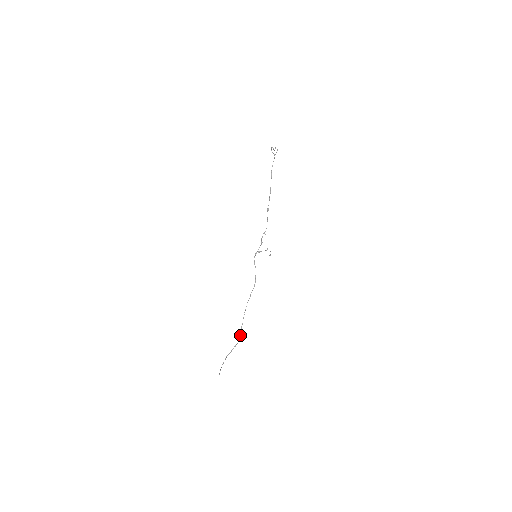
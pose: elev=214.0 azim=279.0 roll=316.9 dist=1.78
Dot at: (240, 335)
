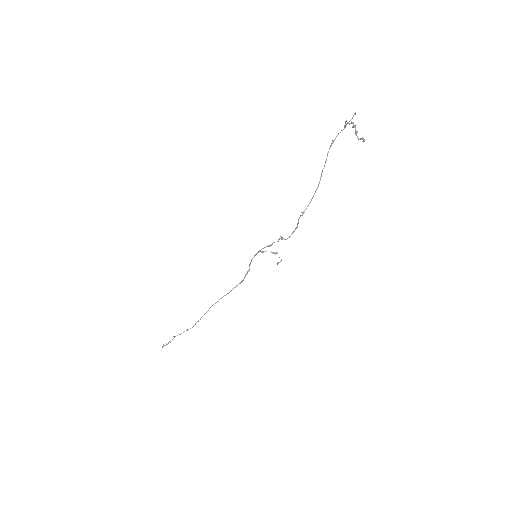
Dot at: (200, 319)
